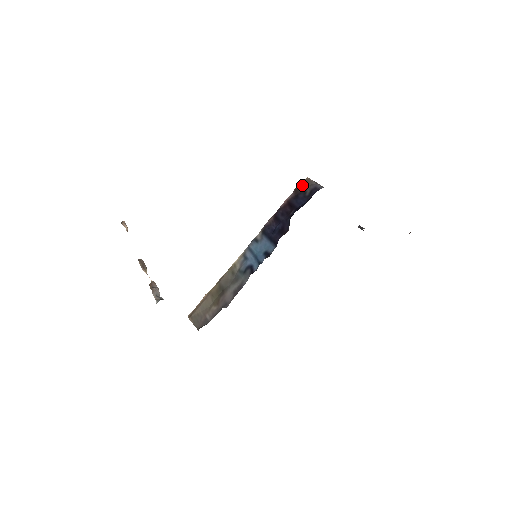
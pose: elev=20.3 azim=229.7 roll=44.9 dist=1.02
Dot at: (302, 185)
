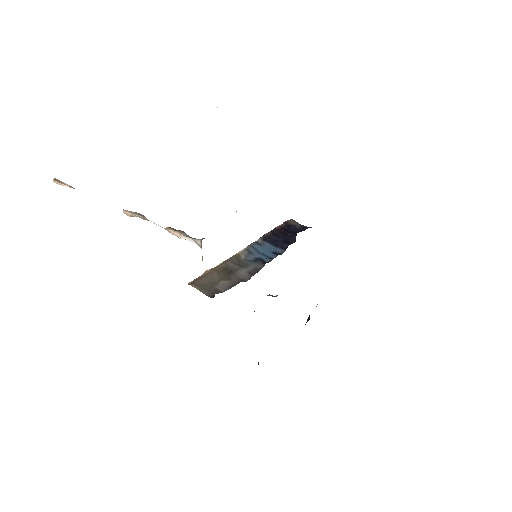
Dot at: (291, 221)
